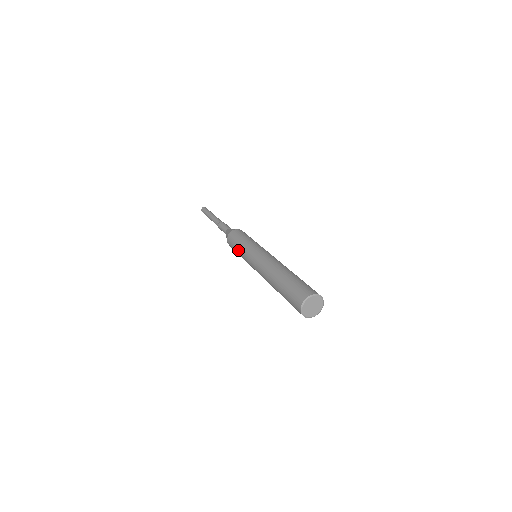
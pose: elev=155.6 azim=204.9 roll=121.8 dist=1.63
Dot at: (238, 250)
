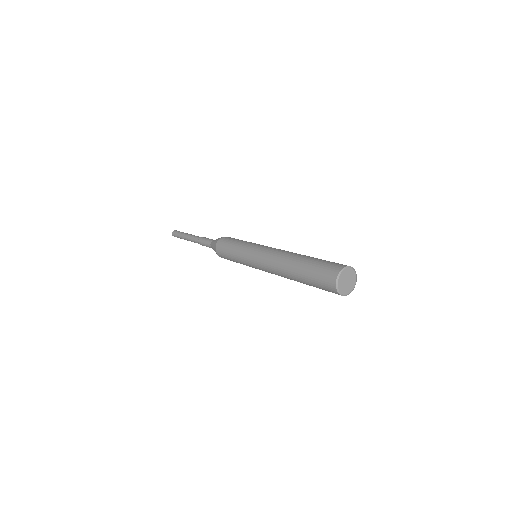
Dot at: (238, 243)
